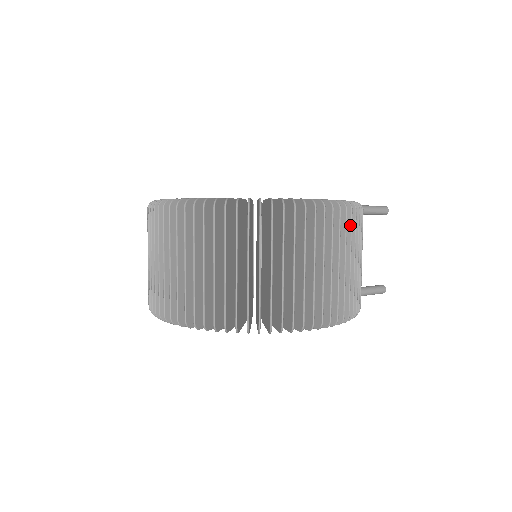
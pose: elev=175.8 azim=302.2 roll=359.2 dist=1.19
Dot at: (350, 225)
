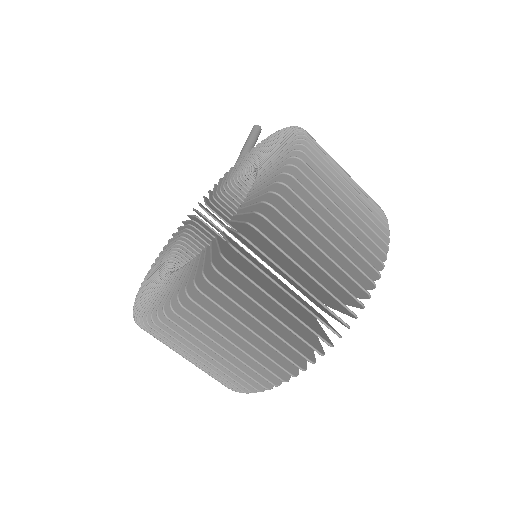
Dot at: occluded
